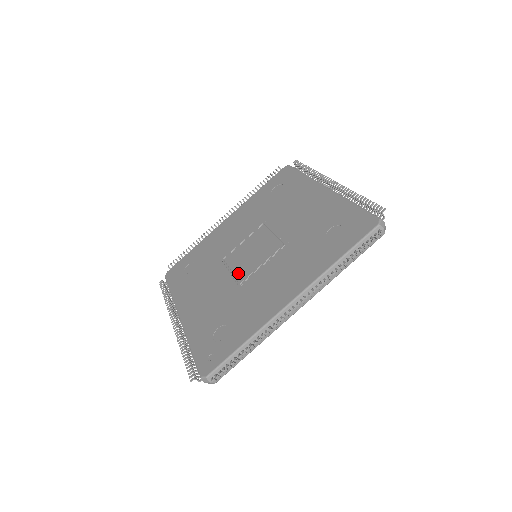
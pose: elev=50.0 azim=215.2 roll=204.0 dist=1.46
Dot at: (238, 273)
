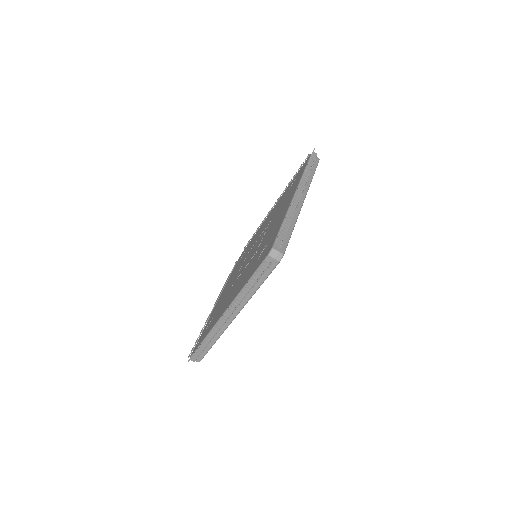
Dot at: (239, 272)
